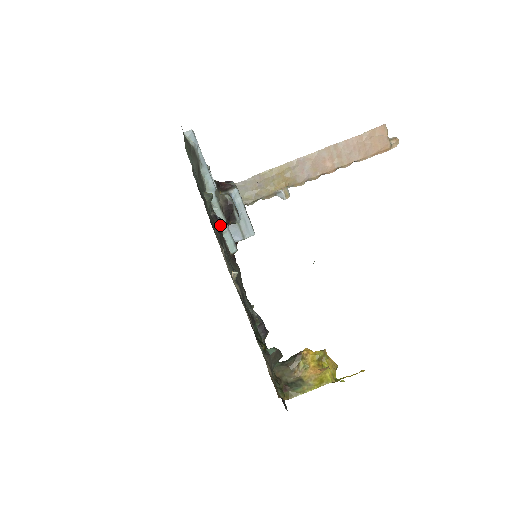
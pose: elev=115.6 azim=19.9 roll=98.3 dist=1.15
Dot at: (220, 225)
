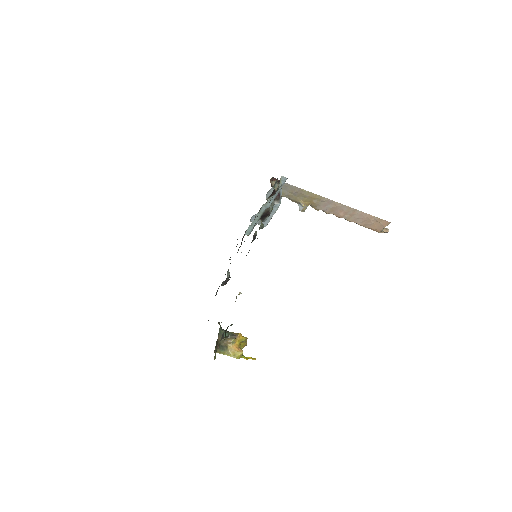
Dot at: (253, 240)
